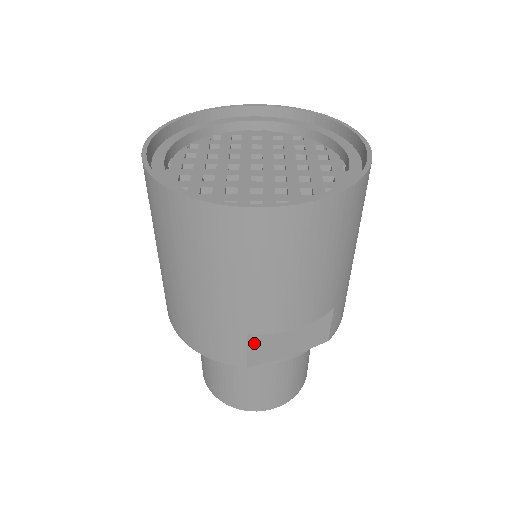
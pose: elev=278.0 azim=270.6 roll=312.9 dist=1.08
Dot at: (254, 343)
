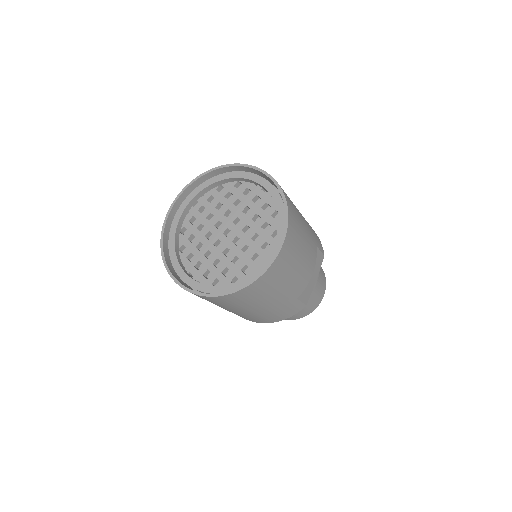
Dot at: (301, 297)
